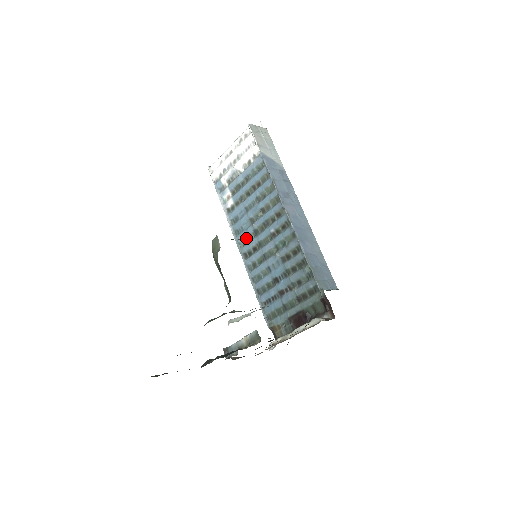
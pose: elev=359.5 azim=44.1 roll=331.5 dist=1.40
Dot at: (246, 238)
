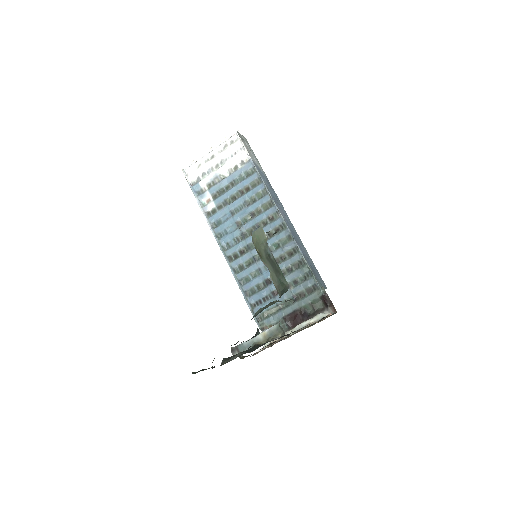
Dot at: (231, 241)
